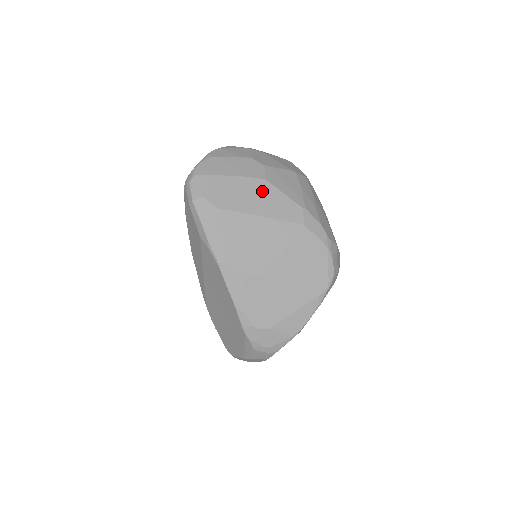
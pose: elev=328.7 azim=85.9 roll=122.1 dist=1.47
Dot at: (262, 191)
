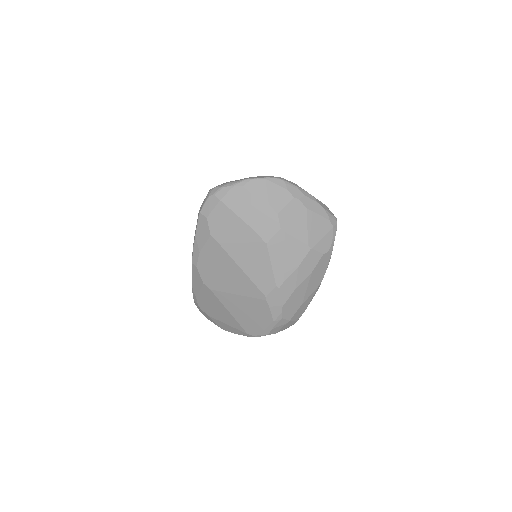
Dot at: (255, 250)
